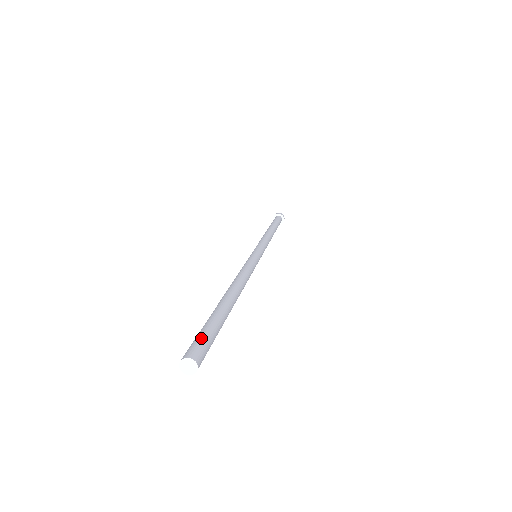
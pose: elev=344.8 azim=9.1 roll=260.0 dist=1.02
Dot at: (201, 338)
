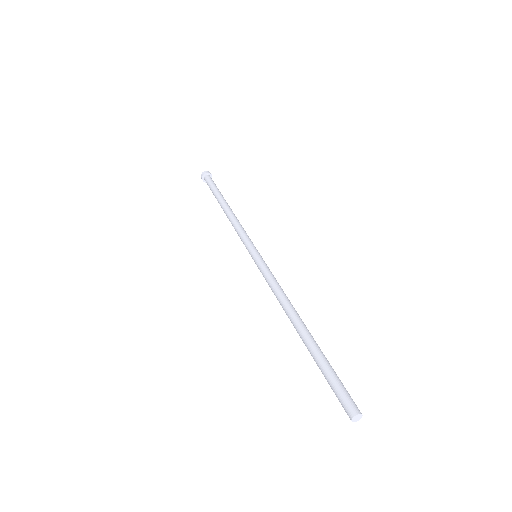
Dot at: (340, 392)
